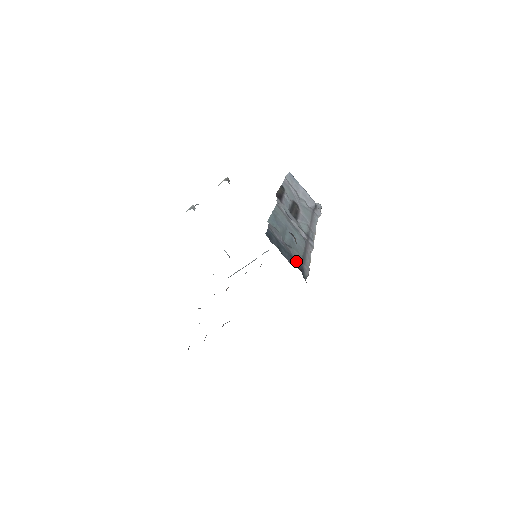
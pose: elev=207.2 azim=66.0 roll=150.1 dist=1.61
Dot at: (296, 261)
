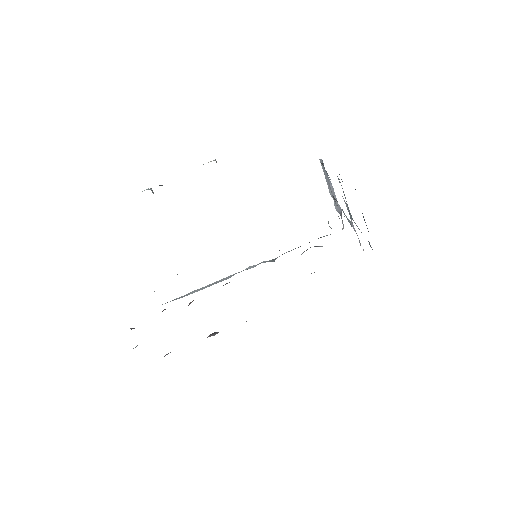
Dot at: occluded
